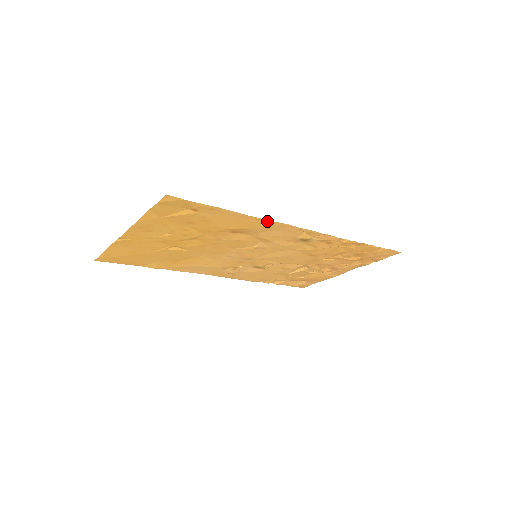
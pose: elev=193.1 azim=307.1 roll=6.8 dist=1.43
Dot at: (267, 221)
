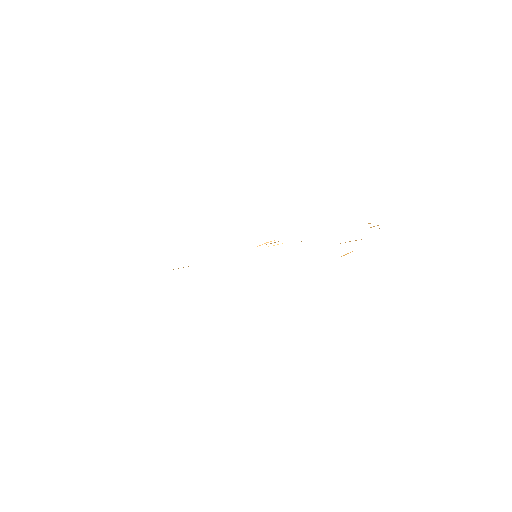
Dot at: occluded
